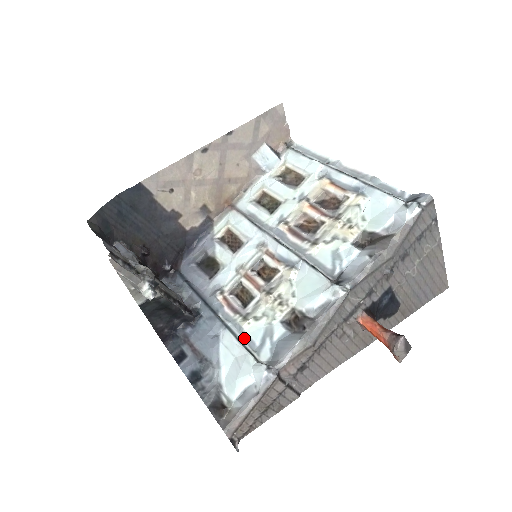
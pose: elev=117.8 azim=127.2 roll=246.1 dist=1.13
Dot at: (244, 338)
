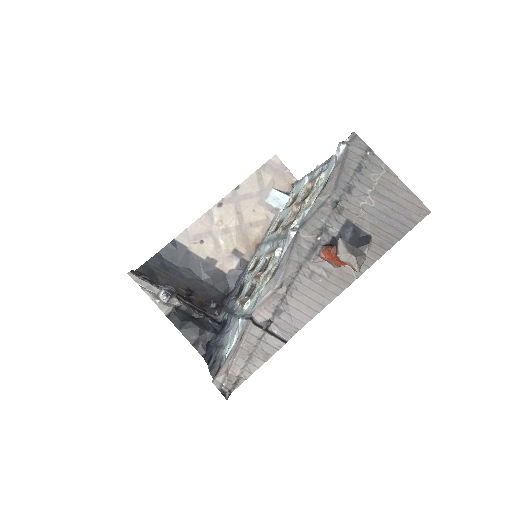
Dot at: occluded
